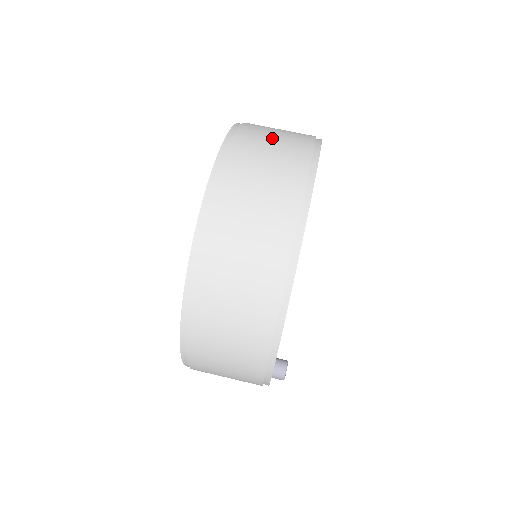
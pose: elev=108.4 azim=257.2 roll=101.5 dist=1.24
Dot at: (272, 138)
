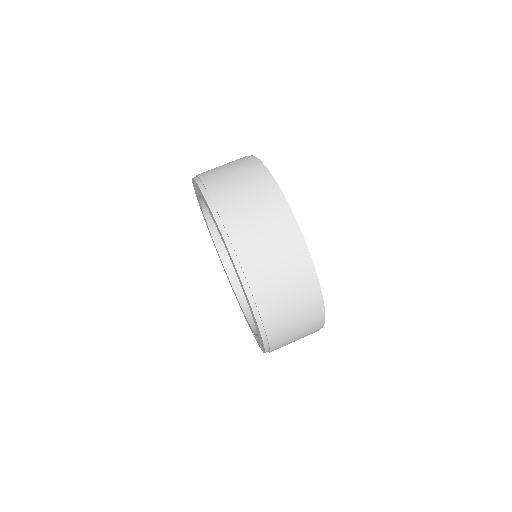
Dot at: (265, 245)
